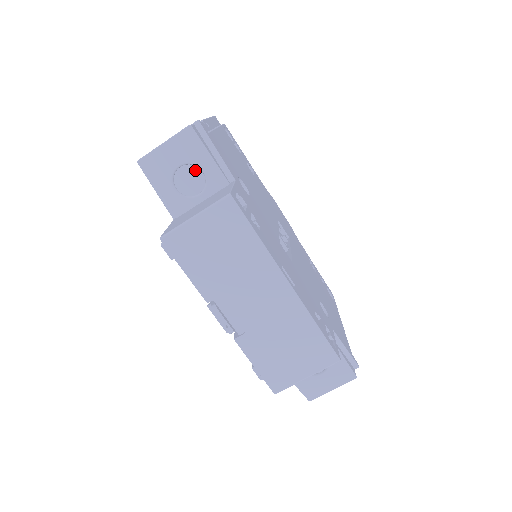
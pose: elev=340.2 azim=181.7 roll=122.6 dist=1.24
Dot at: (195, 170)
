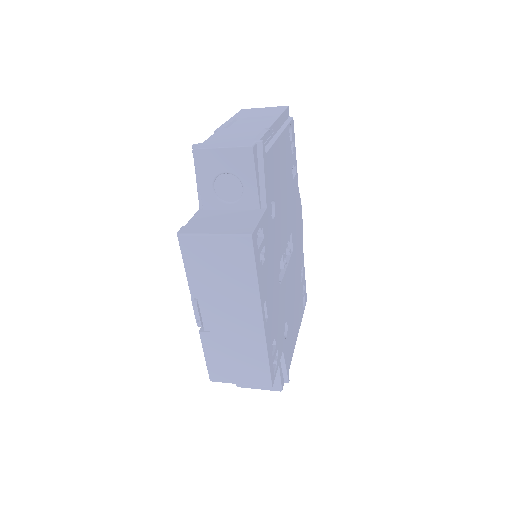
Dot at: (237, 182)
